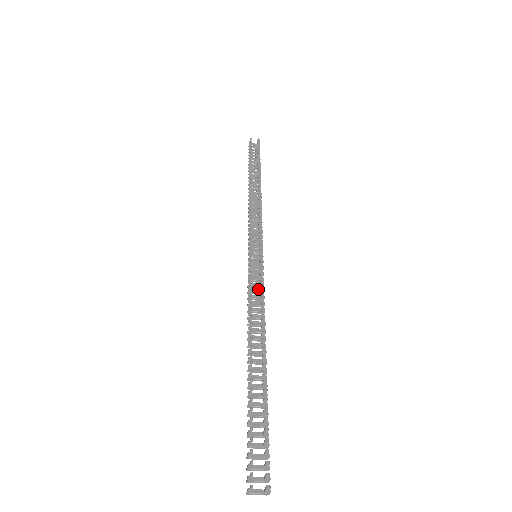
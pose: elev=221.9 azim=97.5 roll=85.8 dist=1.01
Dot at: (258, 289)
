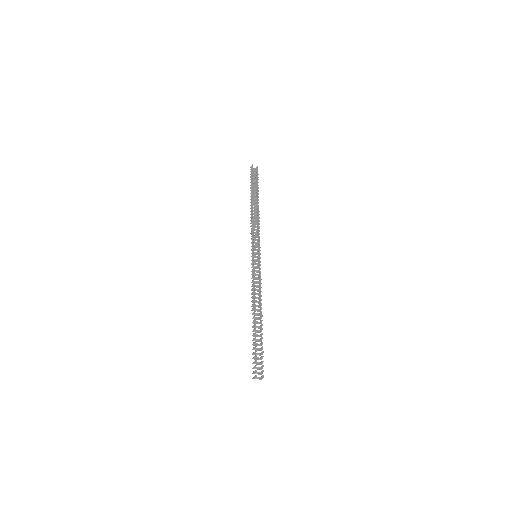
Dot at: (257, 277)
